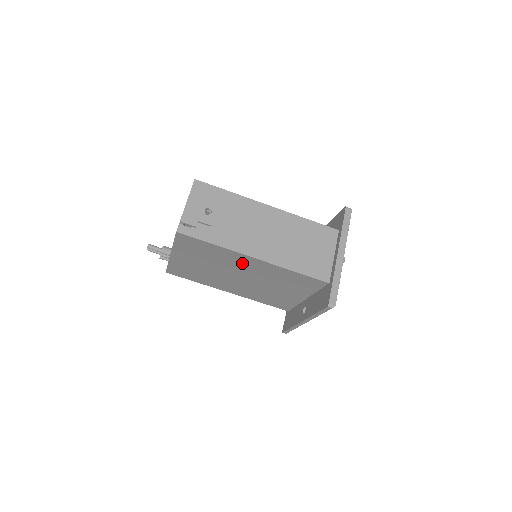
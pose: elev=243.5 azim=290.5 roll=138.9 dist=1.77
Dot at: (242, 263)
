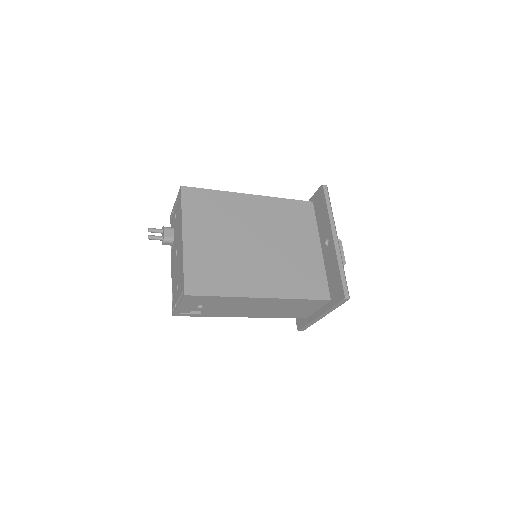
Dot at: occluded
